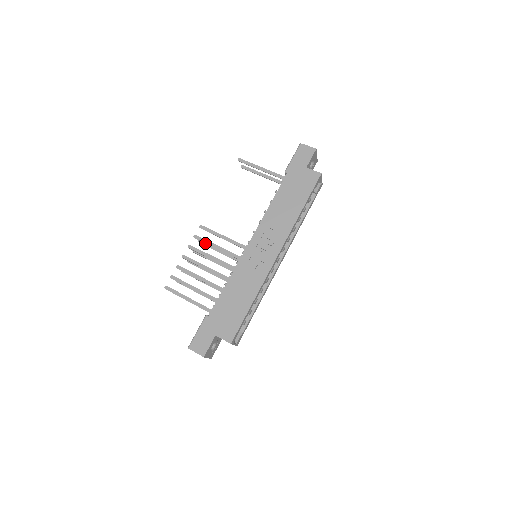
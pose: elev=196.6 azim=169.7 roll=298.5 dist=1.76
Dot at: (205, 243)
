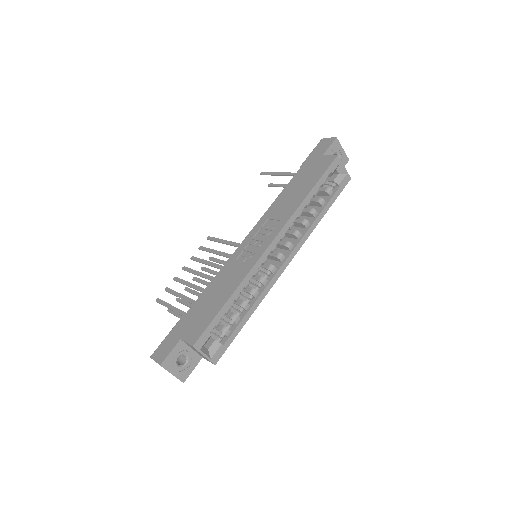
Dot at: (207, 251)
